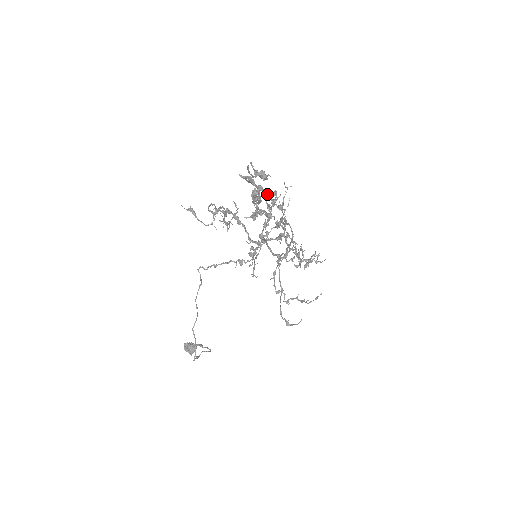
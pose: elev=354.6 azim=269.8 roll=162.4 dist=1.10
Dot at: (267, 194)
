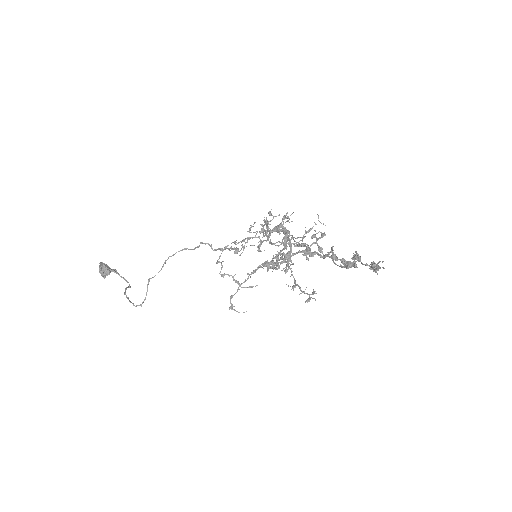
Dot at: (352, 266)
